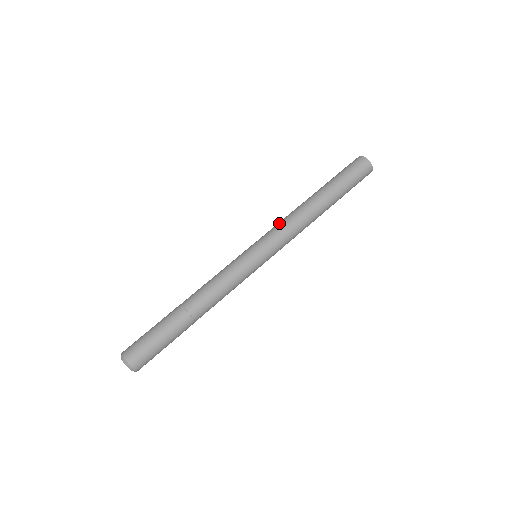
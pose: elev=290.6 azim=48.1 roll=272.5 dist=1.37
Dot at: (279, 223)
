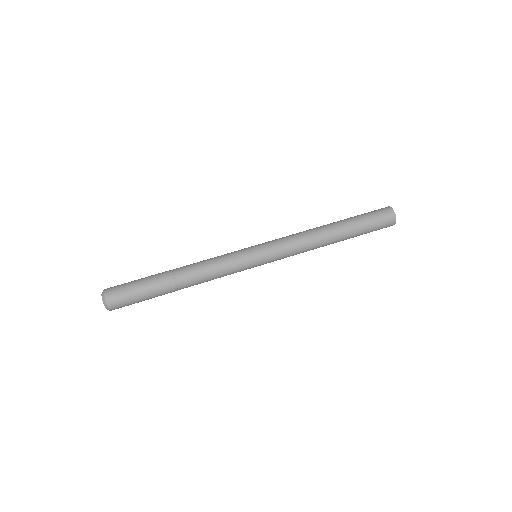
Dot at: (290, 237)
